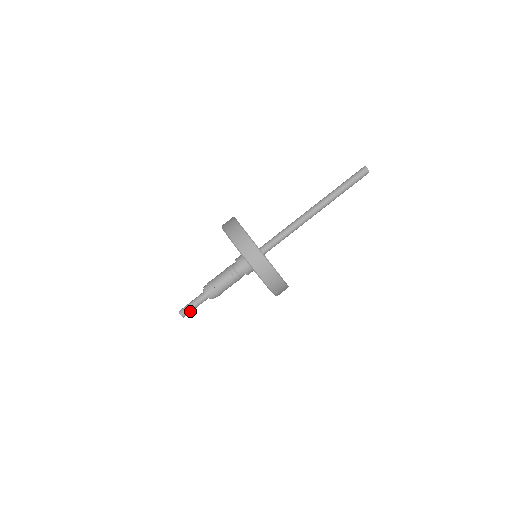
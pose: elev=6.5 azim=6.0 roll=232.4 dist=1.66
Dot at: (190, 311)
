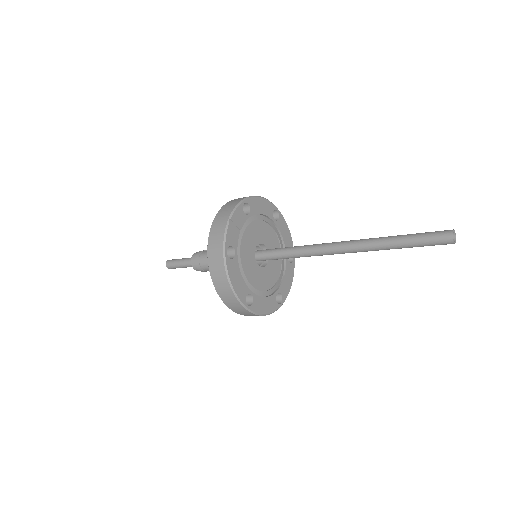
Dot at: (175, 267)
